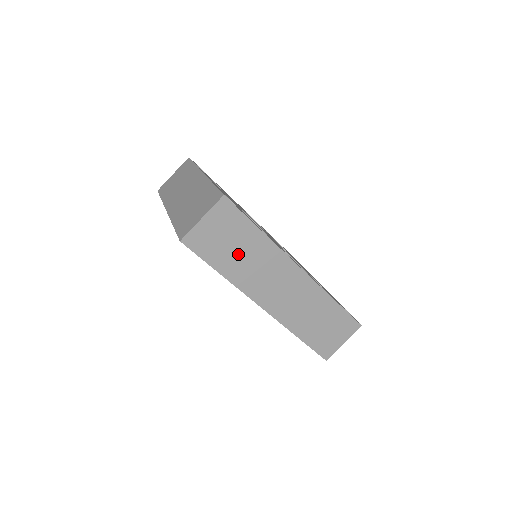
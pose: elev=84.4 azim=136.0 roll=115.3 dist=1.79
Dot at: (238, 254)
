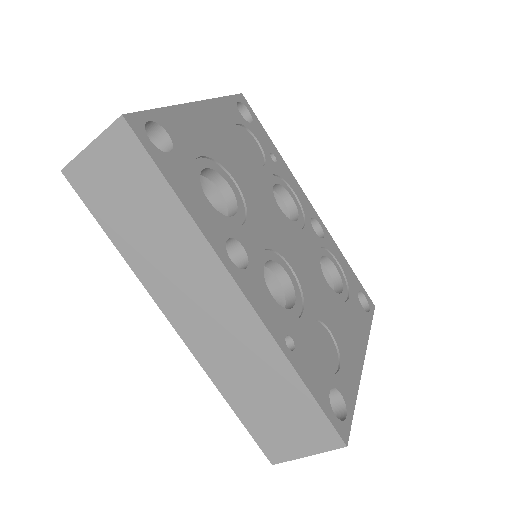
Dot at: (141, 224)
